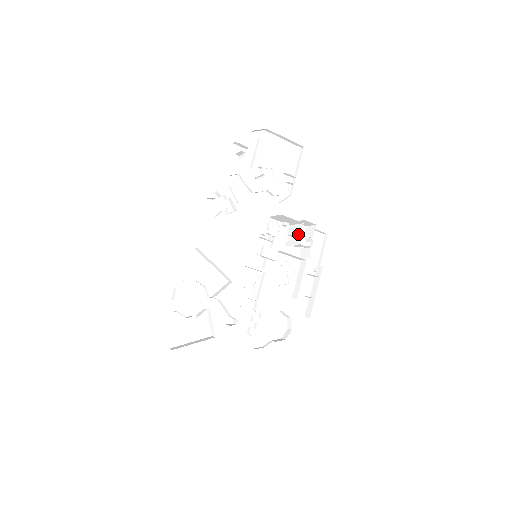
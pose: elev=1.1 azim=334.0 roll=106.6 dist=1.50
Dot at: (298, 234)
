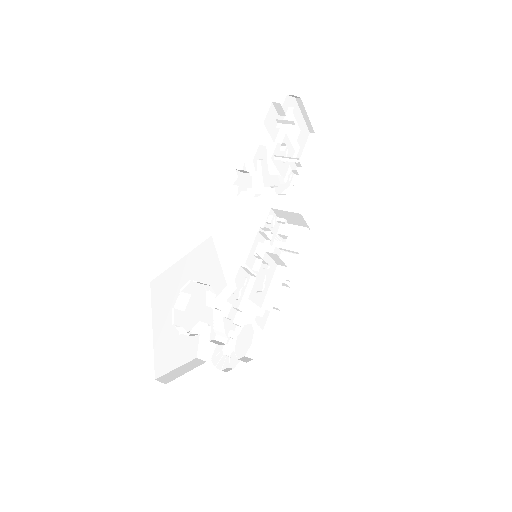
Dot at: (300, 239)
